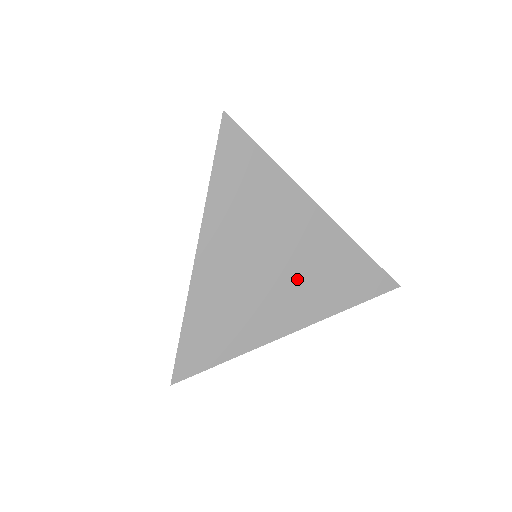
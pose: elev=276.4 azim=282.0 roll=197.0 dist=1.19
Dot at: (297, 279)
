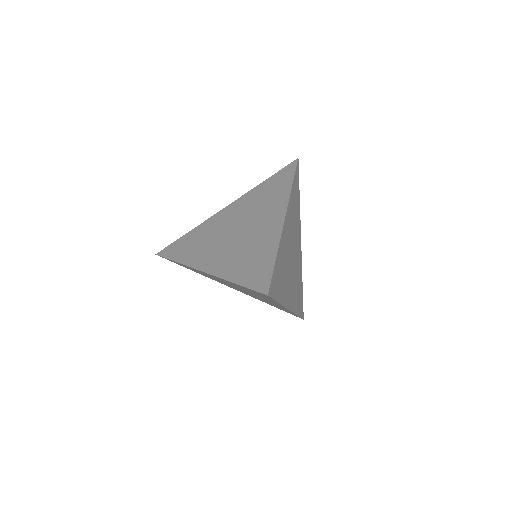
Dot at: (251, 295)
